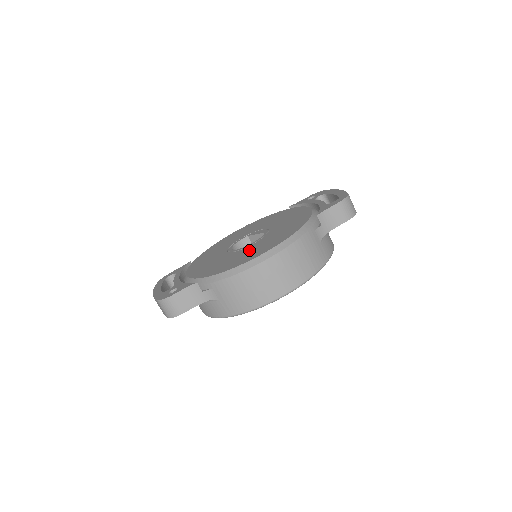
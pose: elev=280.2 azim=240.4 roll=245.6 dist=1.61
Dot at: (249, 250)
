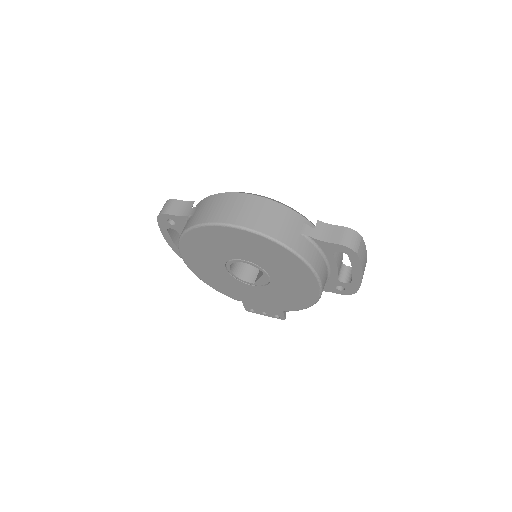
Dot at: occluded
